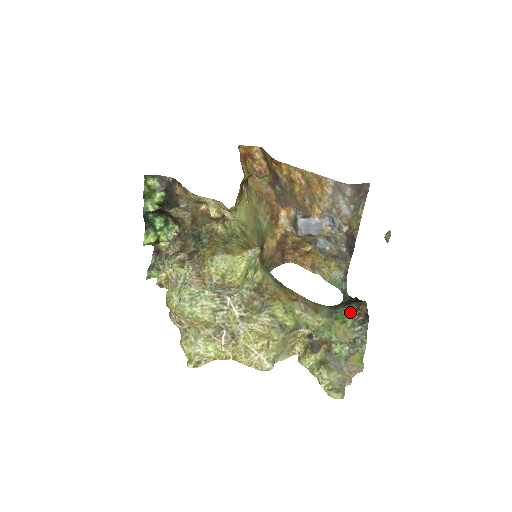
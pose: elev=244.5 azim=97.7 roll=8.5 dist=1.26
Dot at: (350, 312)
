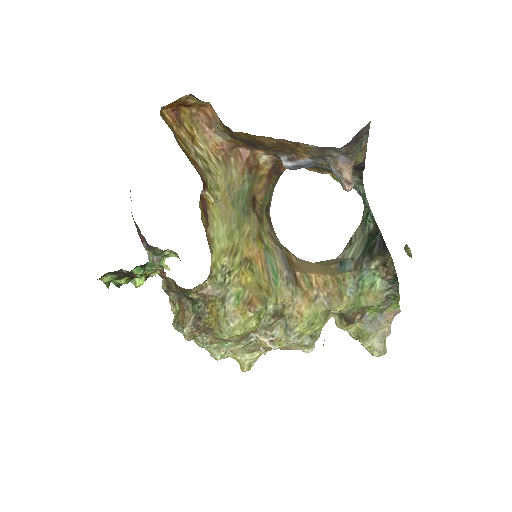
Dot at: (376, 270)
